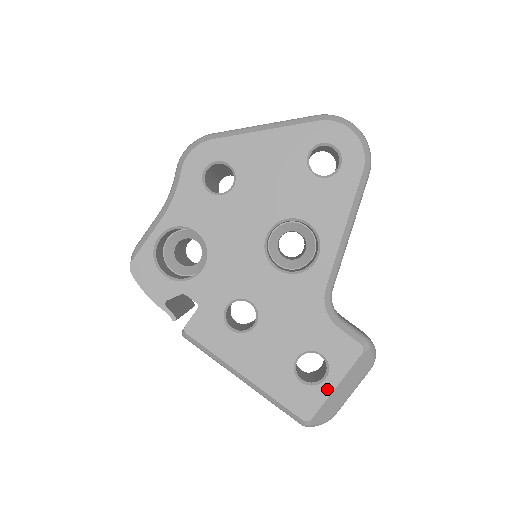
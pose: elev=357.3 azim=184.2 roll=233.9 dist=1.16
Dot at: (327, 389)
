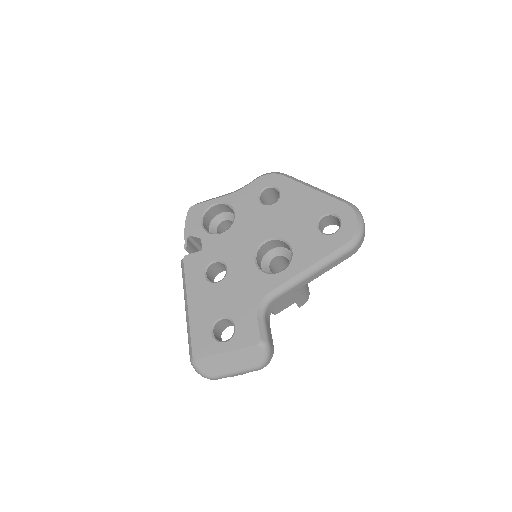
Dot at: (220, 349)
